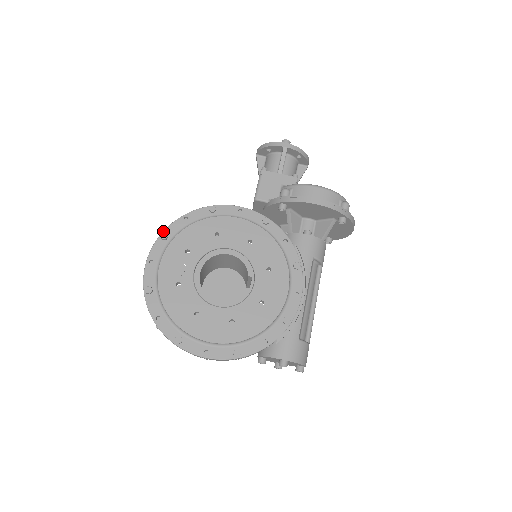
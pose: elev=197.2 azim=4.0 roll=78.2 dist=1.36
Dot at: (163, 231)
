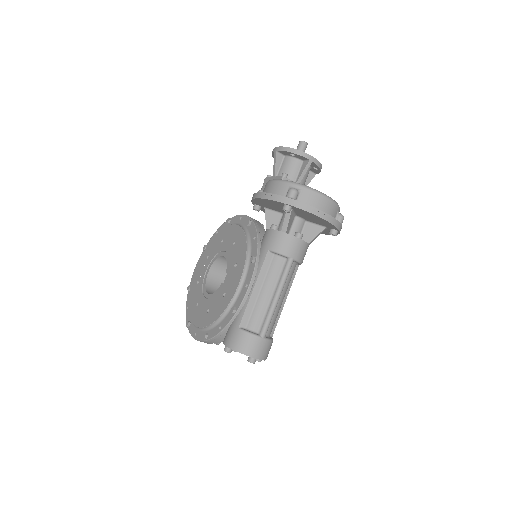
Dot at: occluded
